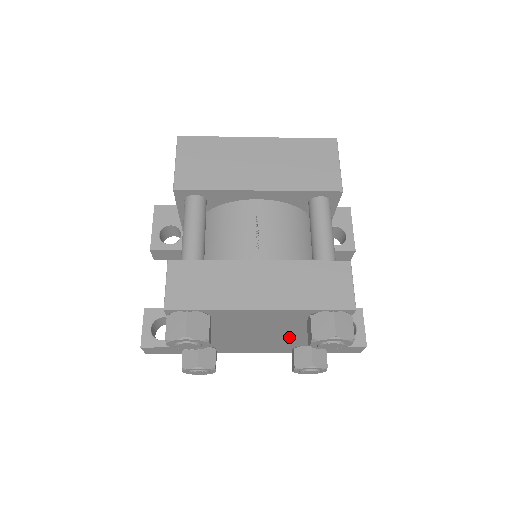
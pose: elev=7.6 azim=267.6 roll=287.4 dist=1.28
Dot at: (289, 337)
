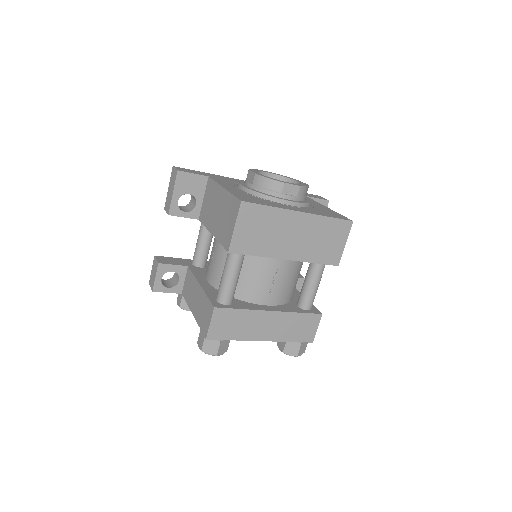
Dot at: occluded
